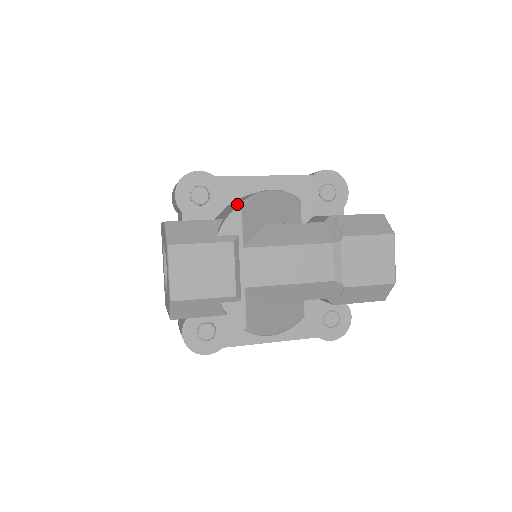
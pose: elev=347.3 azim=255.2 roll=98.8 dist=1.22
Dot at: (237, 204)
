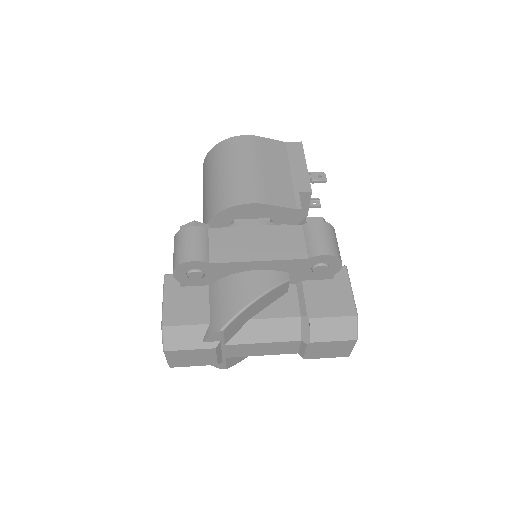
Dot at: (221, 322)
